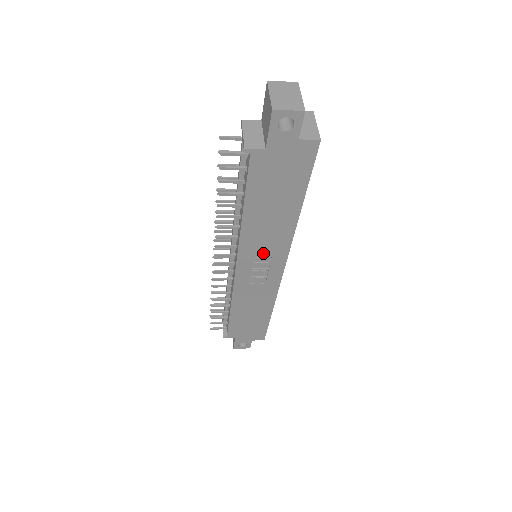
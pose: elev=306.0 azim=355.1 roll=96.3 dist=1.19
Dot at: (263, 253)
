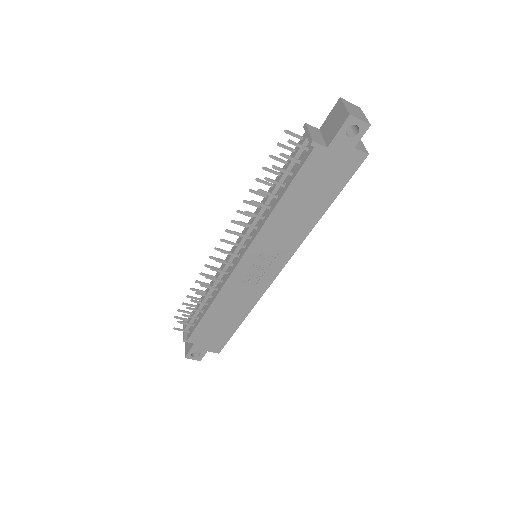
Dot at: (271, 250)
